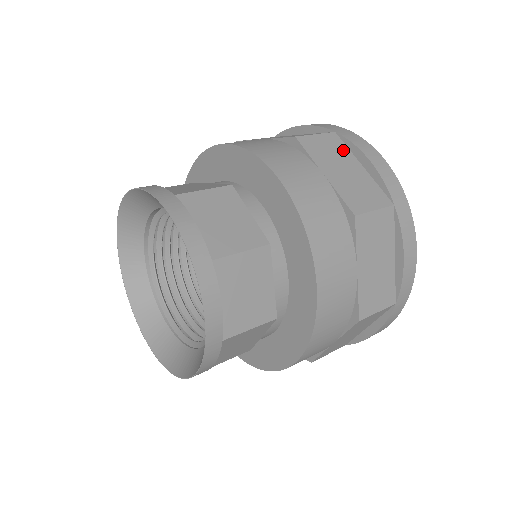
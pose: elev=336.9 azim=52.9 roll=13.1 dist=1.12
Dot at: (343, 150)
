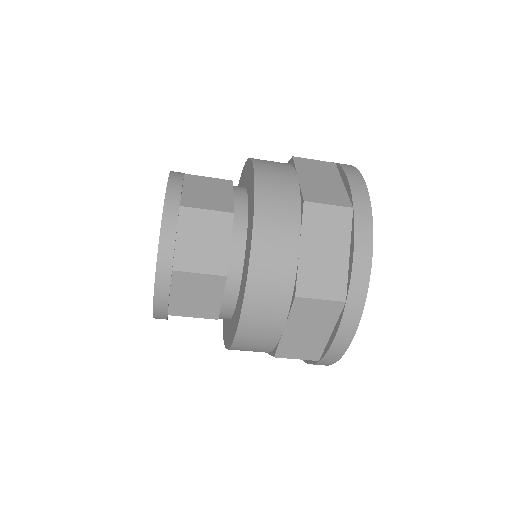
Dot at: (332, 172)
